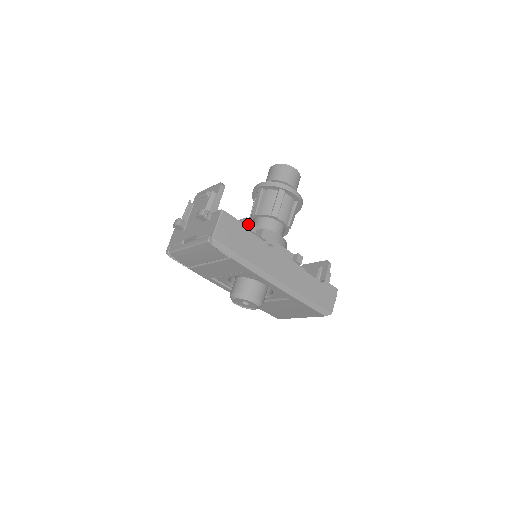
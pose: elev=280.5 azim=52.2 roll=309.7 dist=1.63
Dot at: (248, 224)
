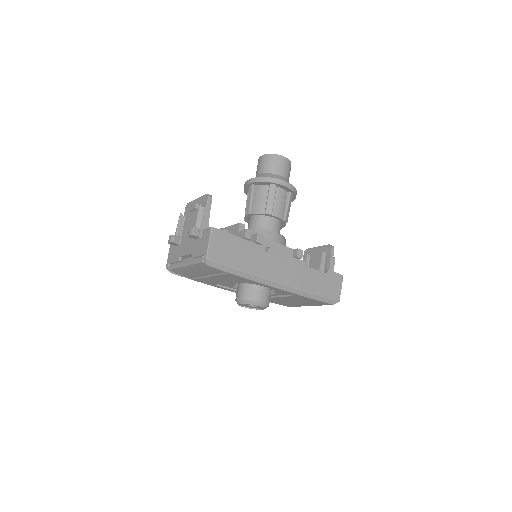
Dot at: (242, 231)
